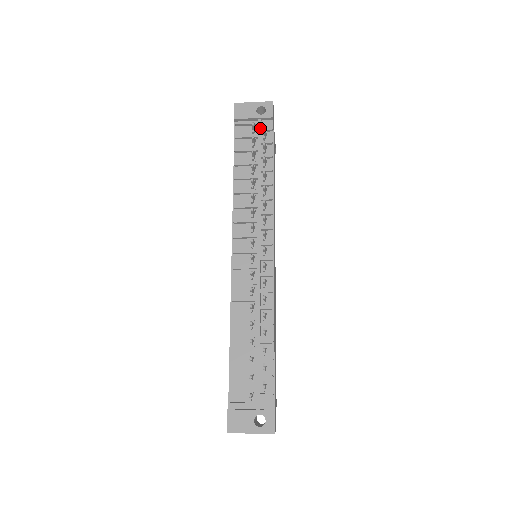
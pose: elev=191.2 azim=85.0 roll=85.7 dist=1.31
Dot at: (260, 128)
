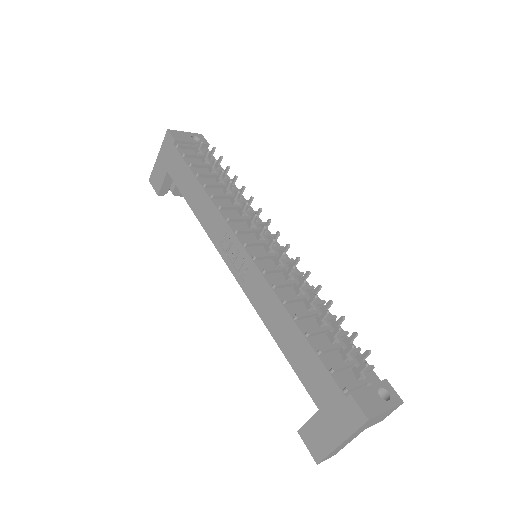
Dot at: (203, 150)
